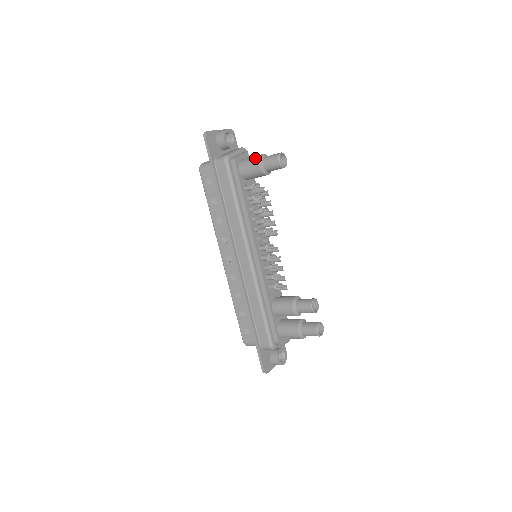
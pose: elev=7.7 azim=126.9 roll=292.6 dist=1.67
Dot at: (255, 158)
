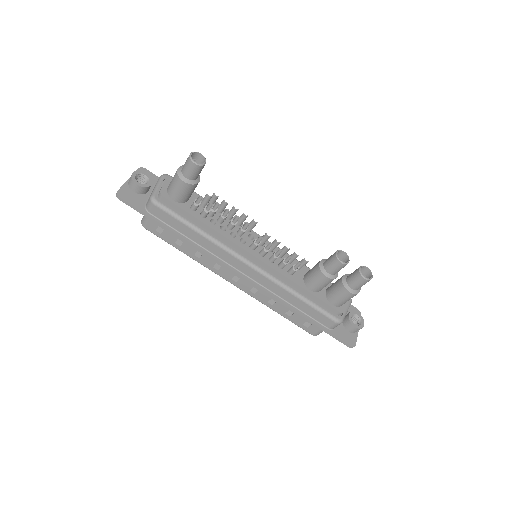
Dot at: (175, 178)
